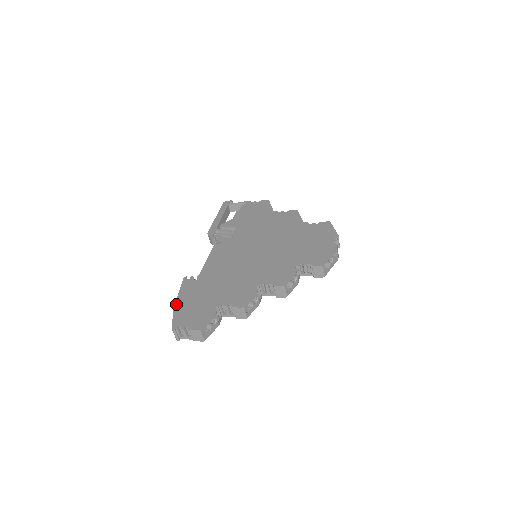
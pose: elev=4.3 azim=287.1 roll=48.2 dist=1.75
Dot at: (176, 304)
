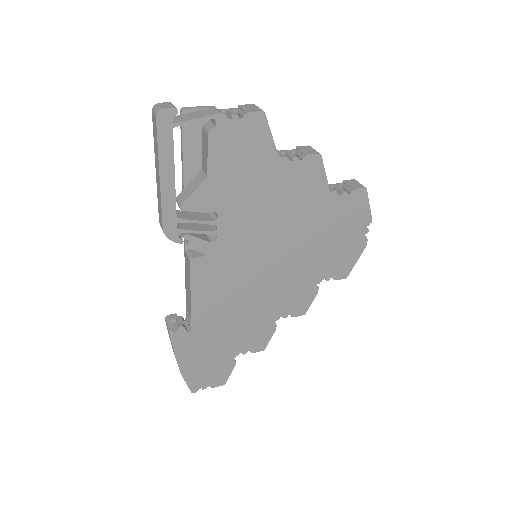
Dot at: (181, 369)
